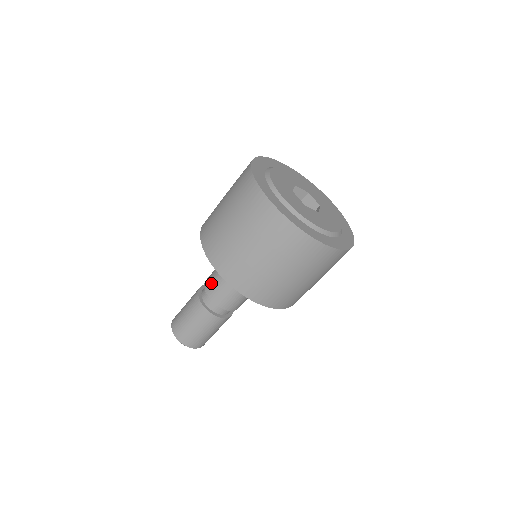
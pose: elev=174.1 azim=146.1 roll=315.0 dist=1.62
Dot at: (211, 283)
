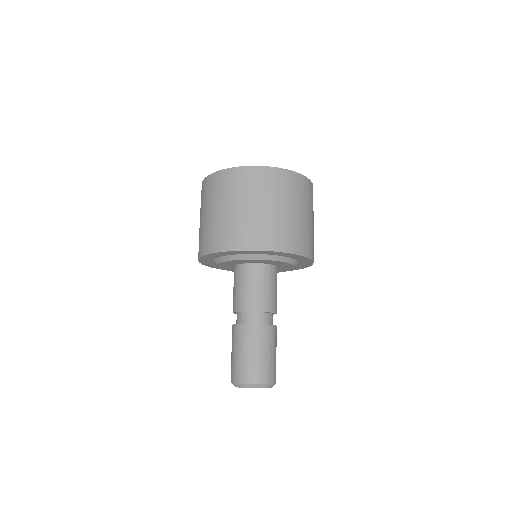
Dot at: (233, 301)
